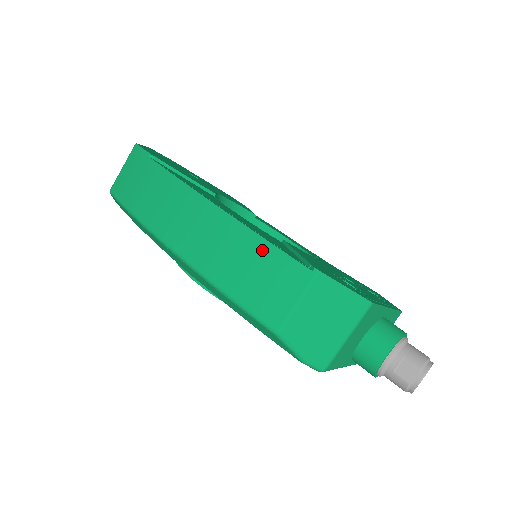
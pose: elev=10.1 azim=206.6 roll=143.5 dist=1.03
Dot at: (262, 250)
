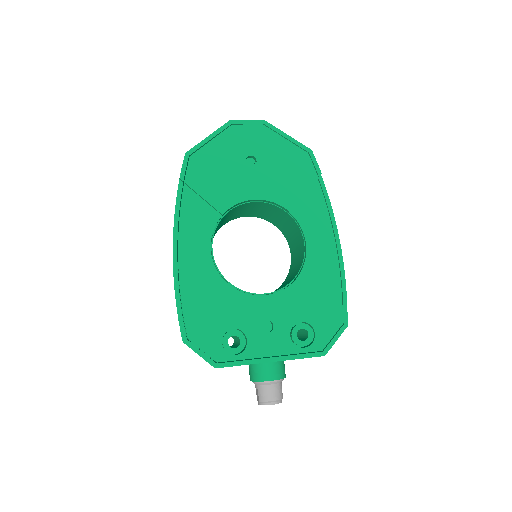
Dot at: (176, 306)
